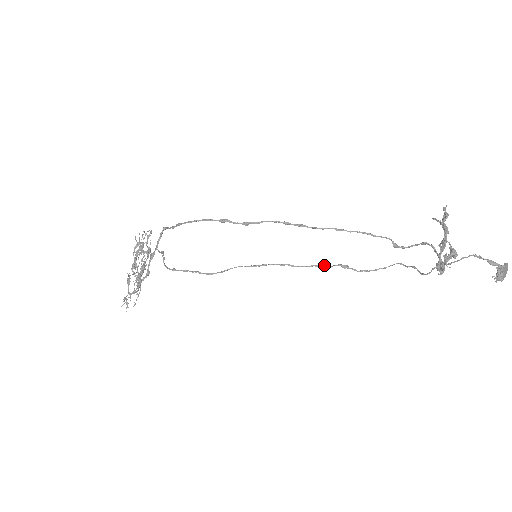
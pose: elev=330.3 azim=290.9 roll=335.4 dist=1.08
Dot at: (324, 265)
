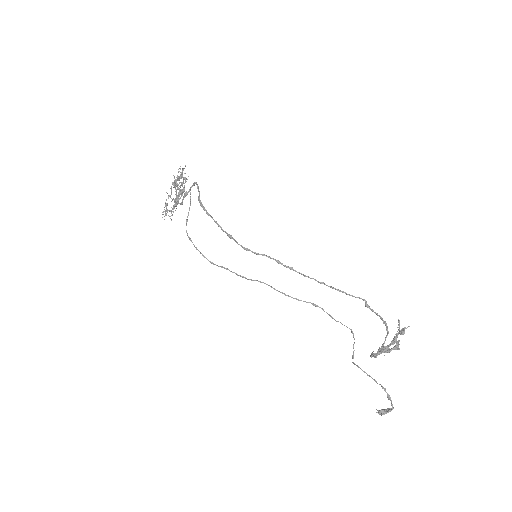
Dot at: (298, 299)
